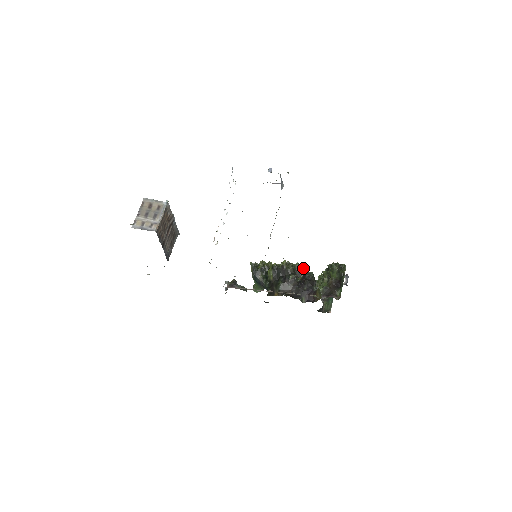
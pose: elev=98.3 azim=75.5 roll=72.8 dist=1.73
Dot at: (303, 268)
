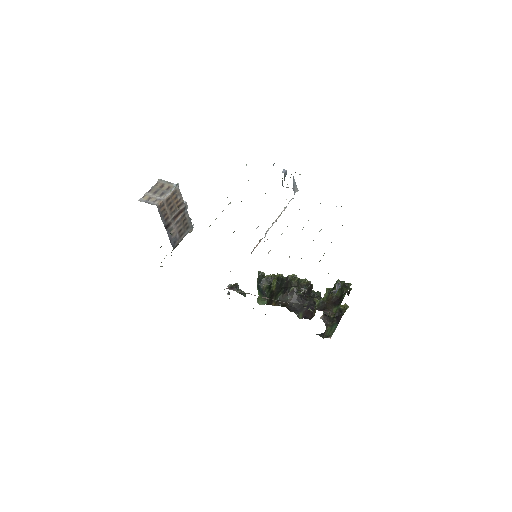
Dot at: (309, 284)
